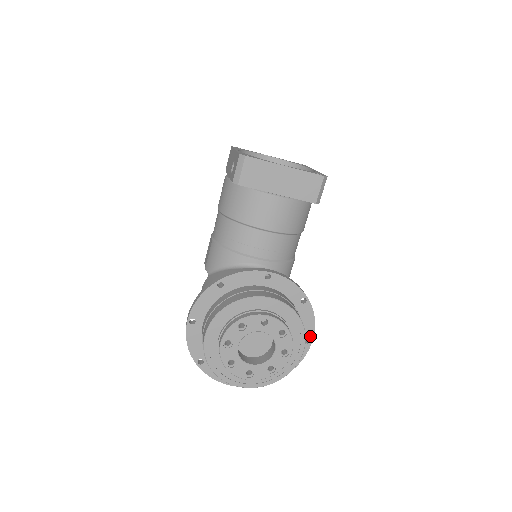
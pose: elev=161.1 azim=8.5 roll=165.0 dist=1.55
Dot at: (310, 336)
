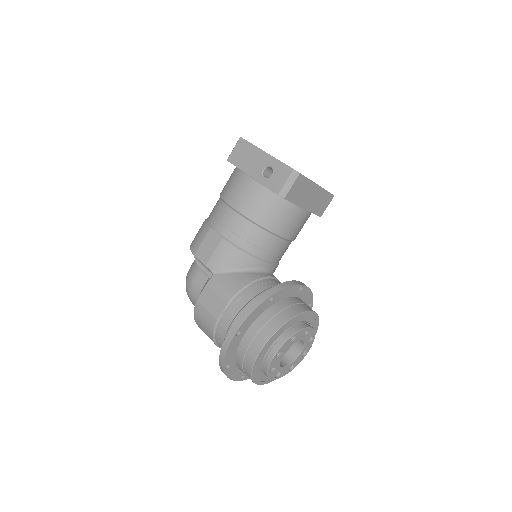
Dot at: occluded
